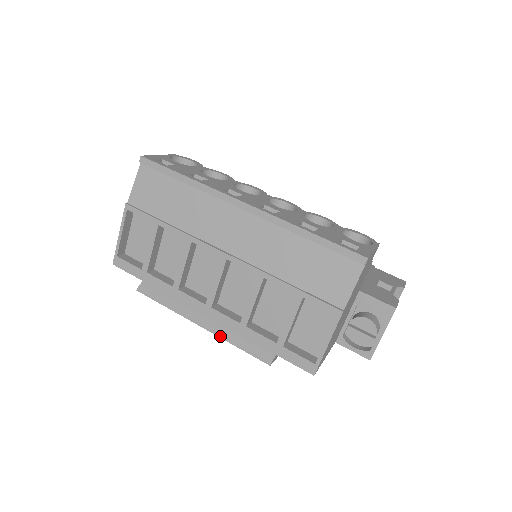
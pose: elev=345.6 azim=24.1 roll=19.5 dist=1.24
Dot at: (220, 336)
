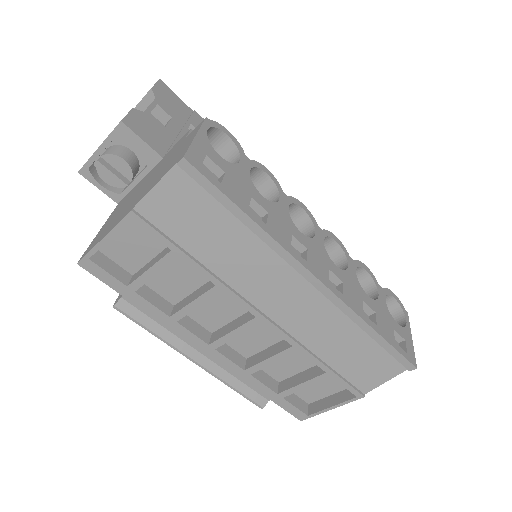
Dot at: (216, 376)
